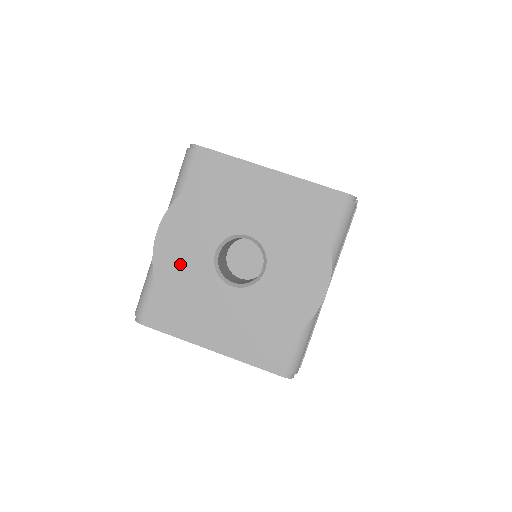
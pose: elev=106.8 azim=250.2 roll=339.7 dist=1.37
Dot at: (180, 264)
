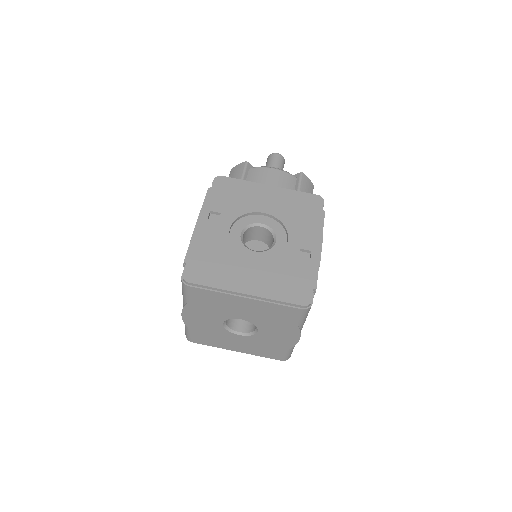
Dot at: (203, 327)
